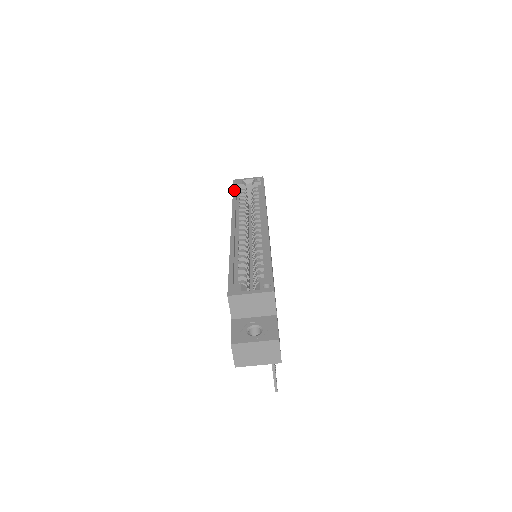
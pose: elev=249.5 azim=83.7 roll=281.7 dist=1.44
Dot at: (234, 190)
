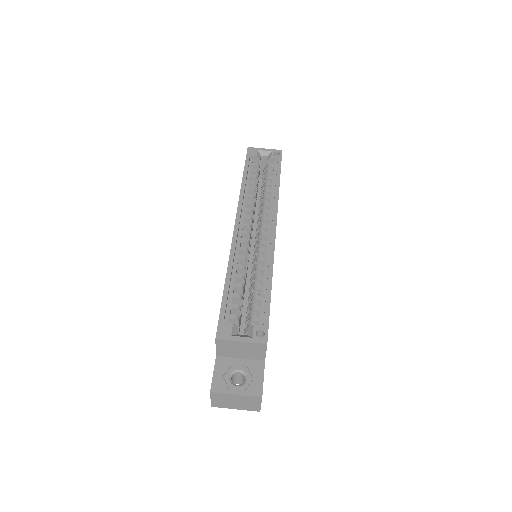
Dot at: (246, 165)
